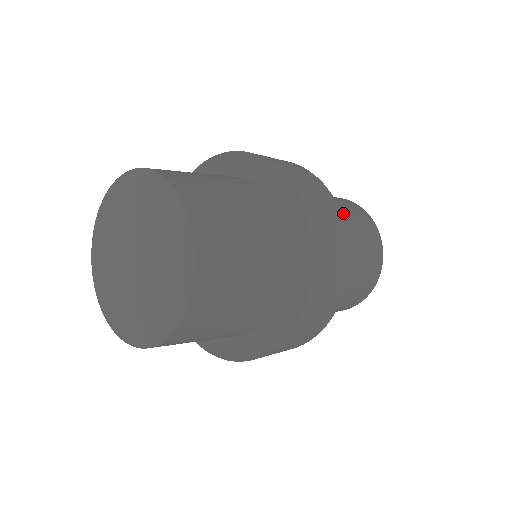
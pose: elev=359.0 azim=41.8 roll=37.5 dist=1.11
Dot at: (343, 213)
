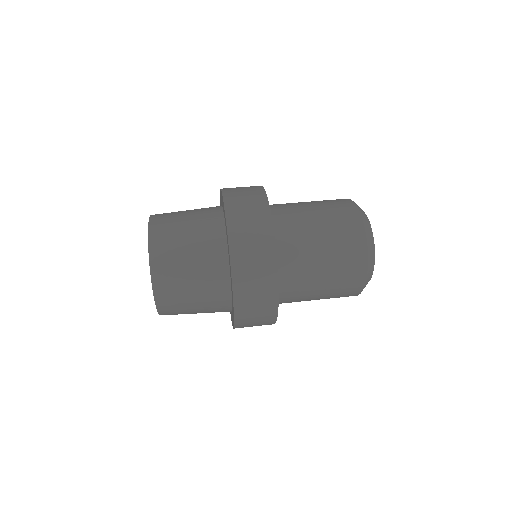
Dot at: (320, 240)
